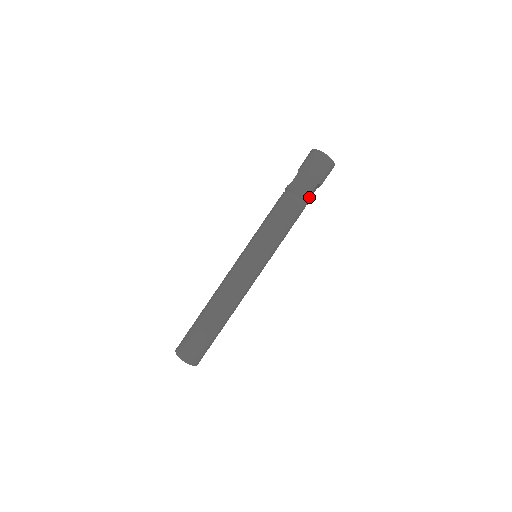
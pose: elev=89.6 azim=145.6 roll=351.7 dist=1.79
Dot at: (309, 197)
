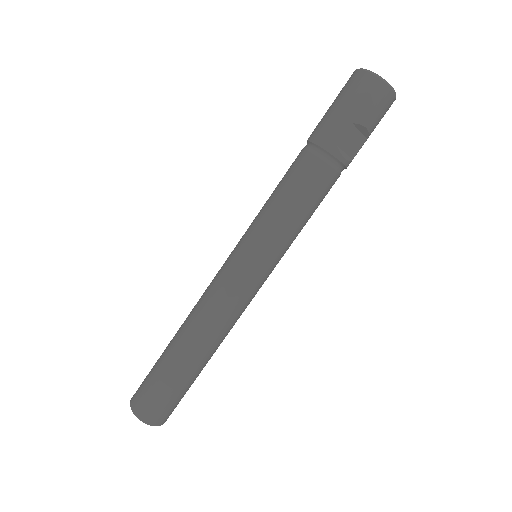
Dot at: (337, 148)
